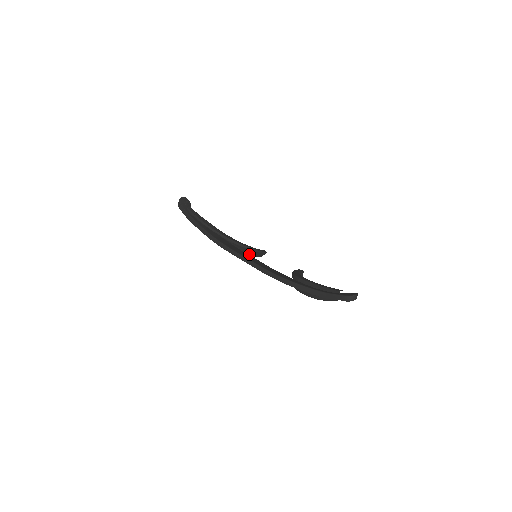
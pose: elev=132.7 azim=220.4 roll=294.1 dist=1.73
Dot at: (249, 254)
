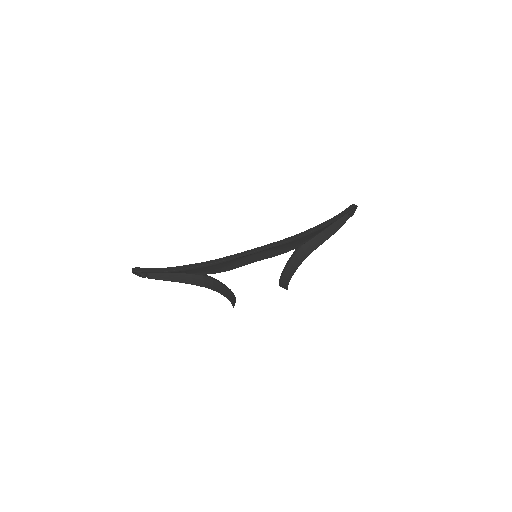
Dot at: (228, 298)
